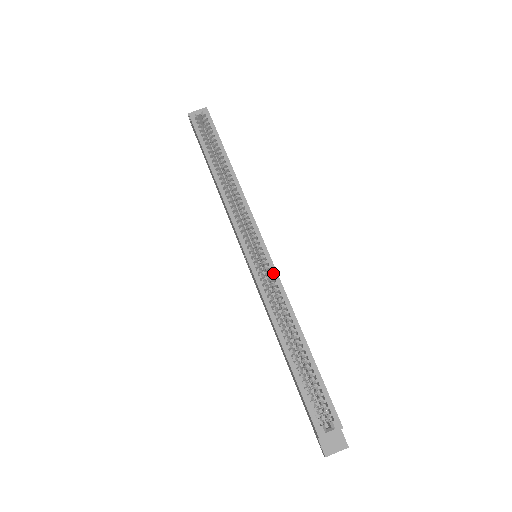
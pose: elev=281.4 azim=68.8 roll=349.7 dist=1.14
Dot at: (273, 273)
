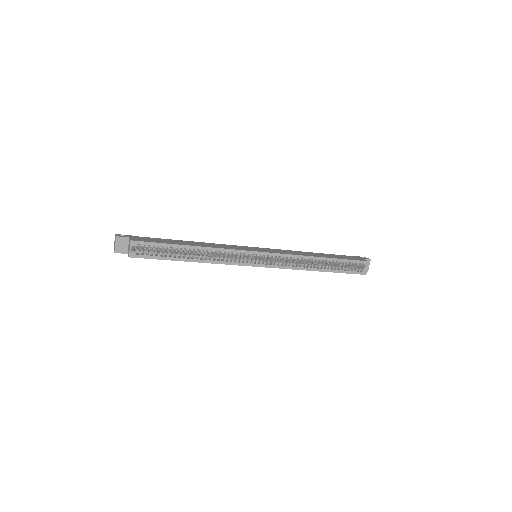
Dot at: (282, 256)
